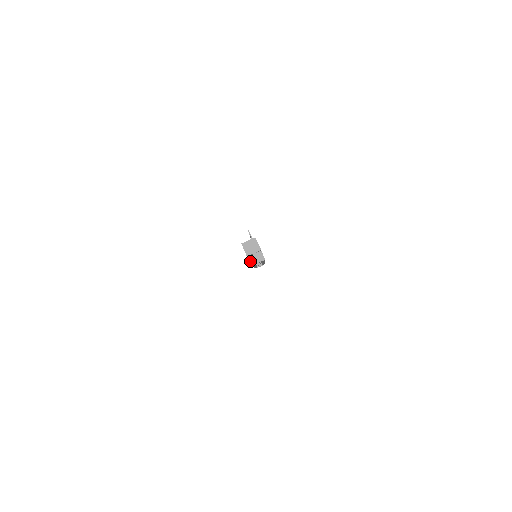
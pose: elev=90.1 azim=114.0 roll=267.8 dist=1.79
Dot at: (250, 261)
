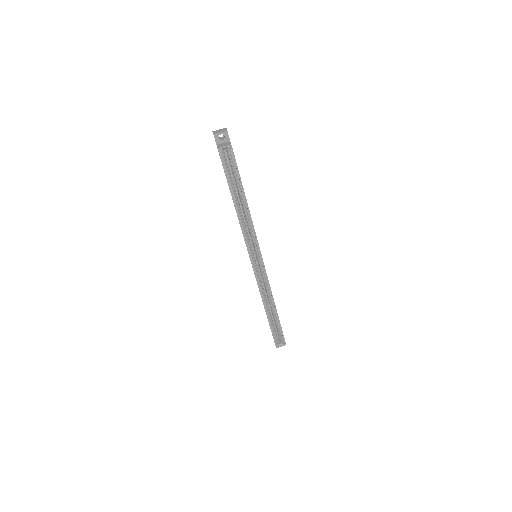
Dot at: (218, 146)
